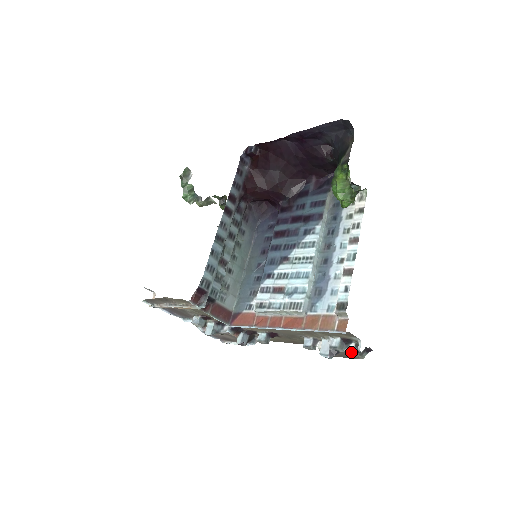
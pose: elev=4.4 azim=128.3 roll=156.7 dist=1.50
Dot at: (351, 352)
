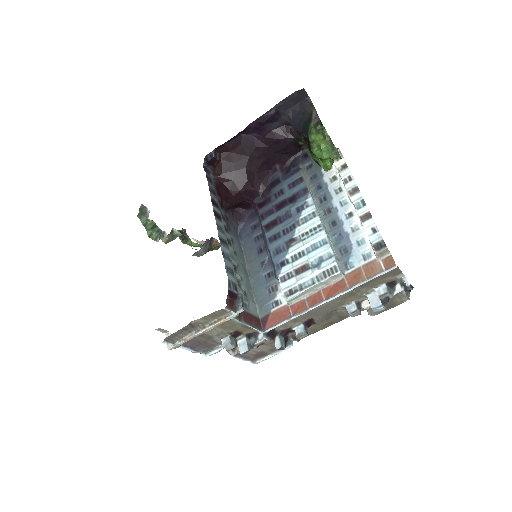
Dot at: (400, 294)
